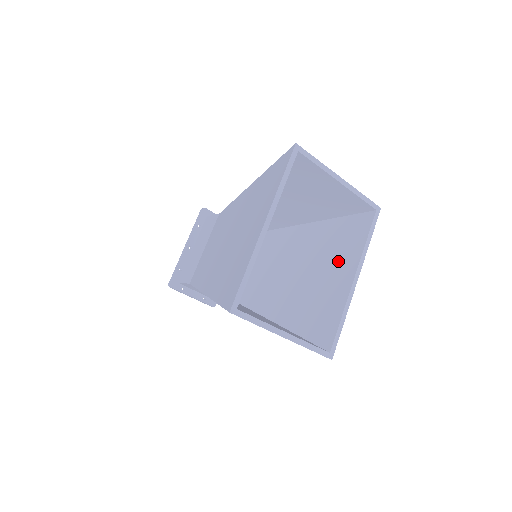
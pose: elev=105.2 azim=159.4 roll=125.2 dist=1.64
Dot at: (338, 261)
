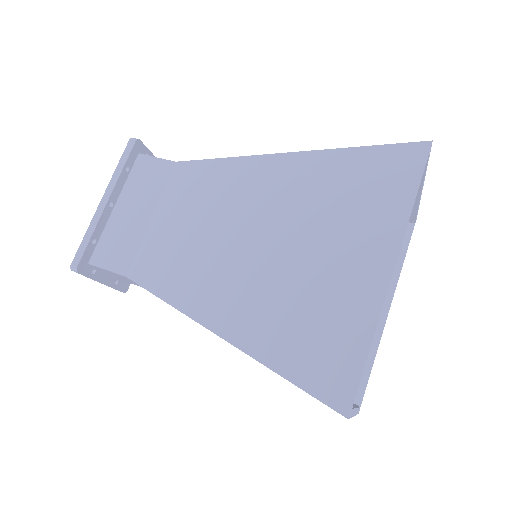
Dot at: occluded
